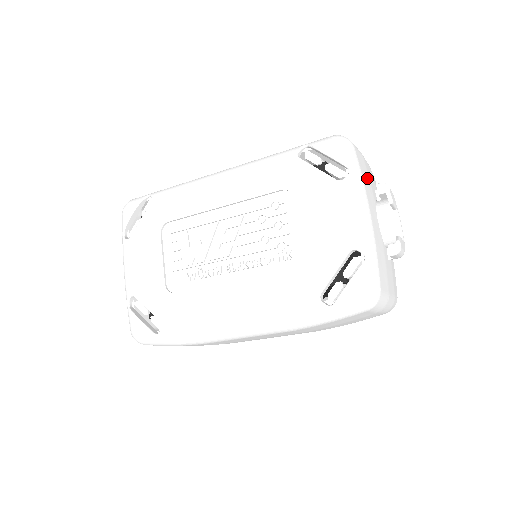
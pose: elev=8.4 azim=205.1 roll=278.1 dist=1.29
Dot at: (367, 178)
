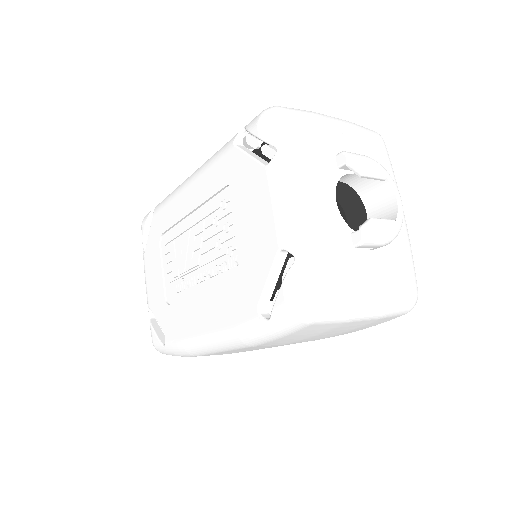
Dot at: (320, 150)
